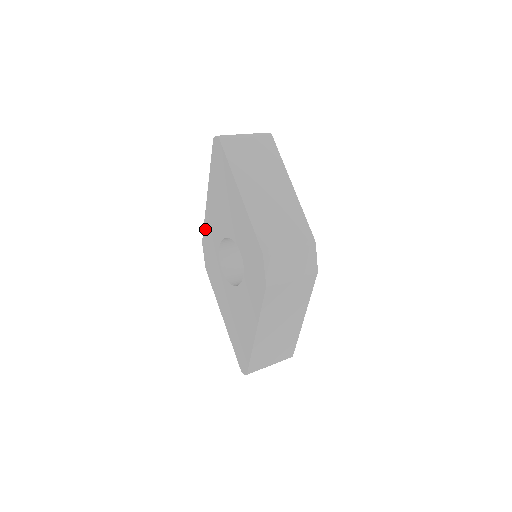
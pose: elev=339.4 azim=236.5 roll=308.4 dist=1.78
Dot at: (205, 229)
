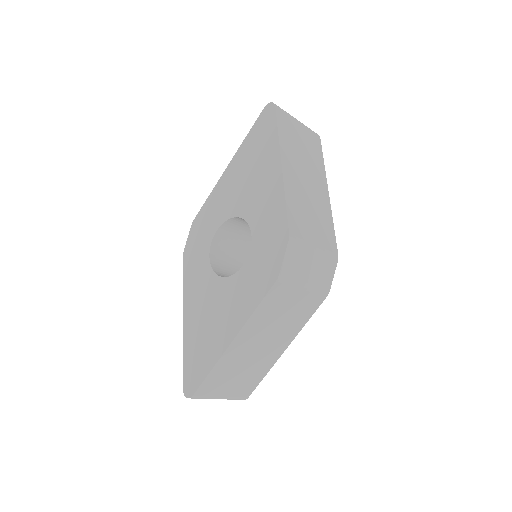
Dot at: (205, 207)
